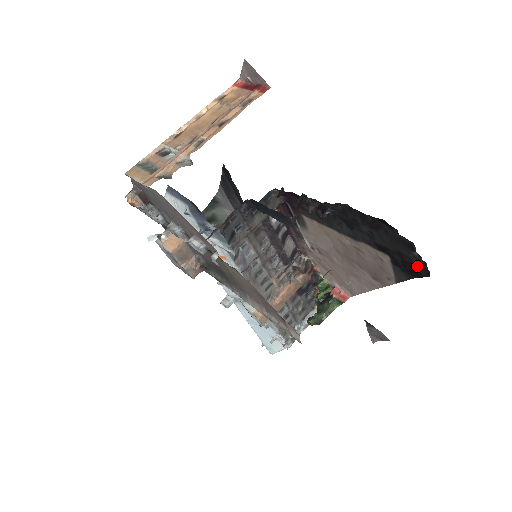
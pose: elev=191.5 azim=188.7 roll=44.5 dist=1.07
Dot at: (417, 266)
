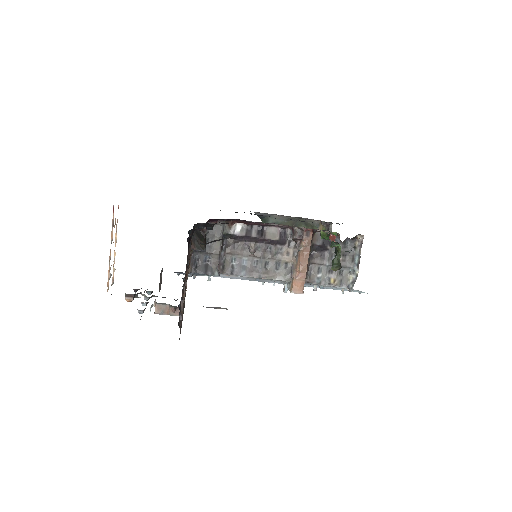
Dot at: occluded
